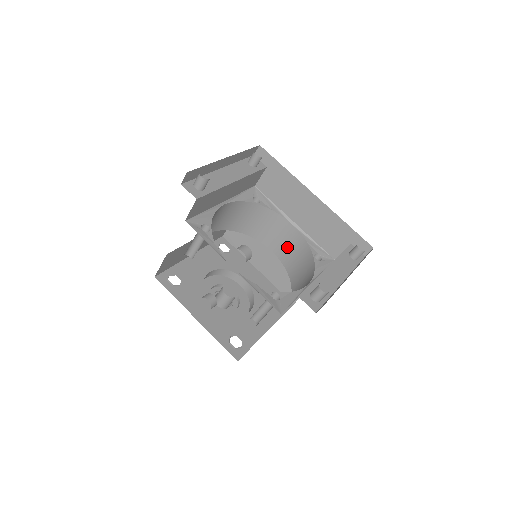
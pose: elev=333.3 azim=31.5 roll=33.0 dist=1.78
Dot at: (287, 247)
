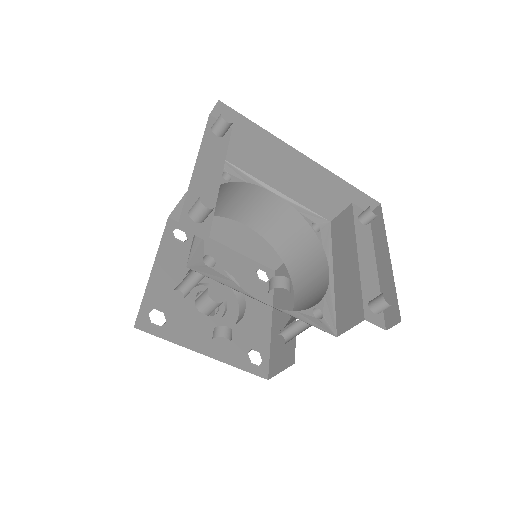
Dot at: (267, 218)
